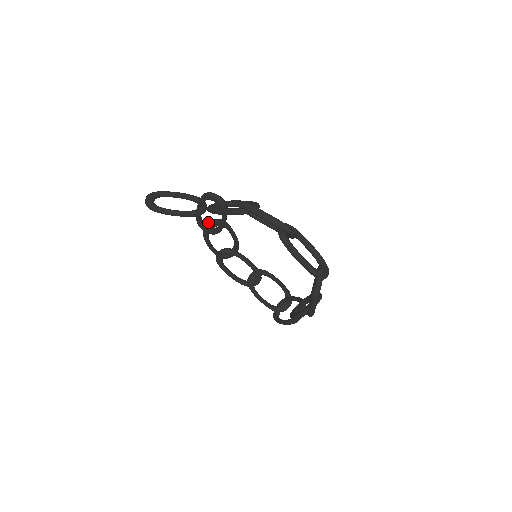
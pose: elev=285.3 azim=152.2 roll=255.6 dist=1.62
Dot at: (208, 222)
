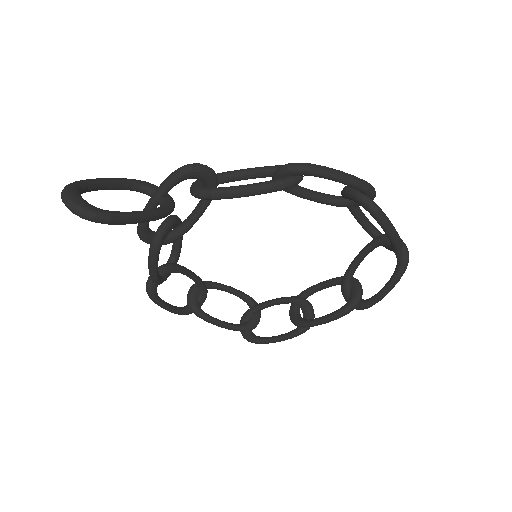
Dot at: (162, 224)
